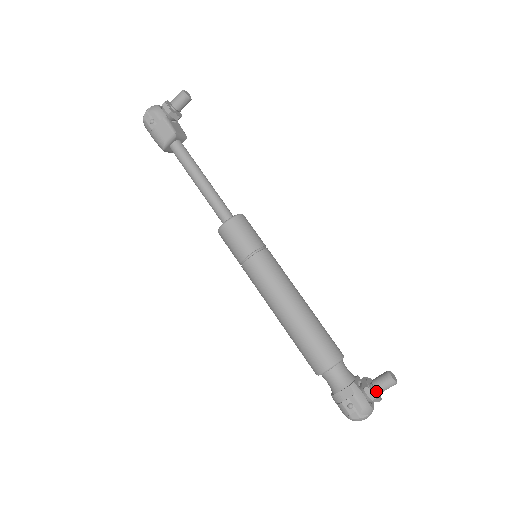
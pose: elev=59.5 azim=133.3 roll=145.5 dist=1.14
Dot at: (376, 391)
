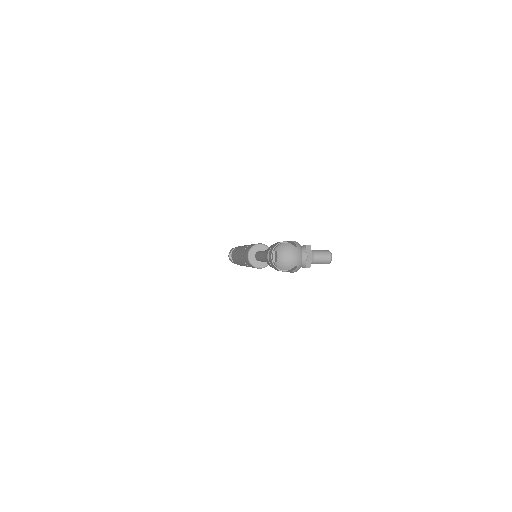
Dot at: occluded
